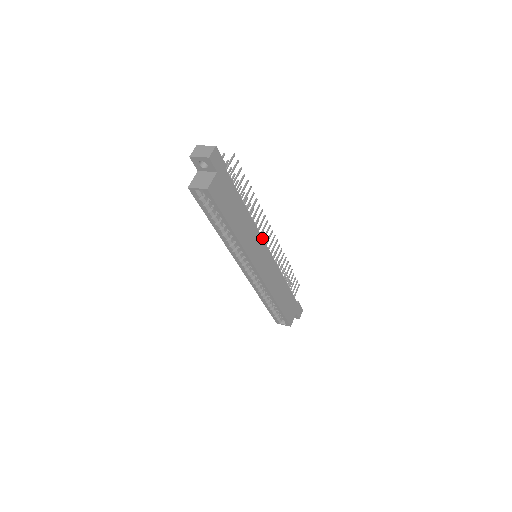
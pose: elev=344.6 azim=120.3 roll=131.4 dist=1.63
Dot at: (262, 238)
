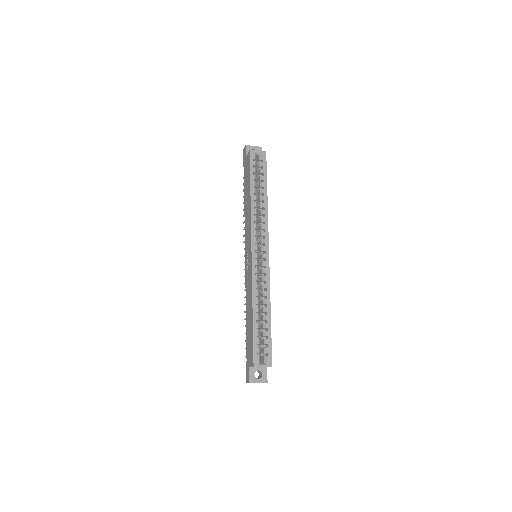
Dot at: occluded
